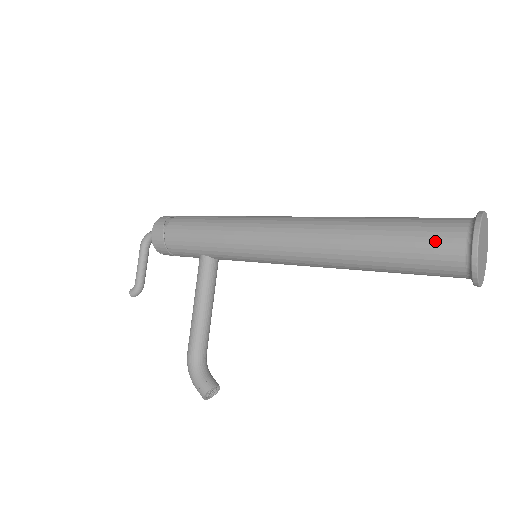
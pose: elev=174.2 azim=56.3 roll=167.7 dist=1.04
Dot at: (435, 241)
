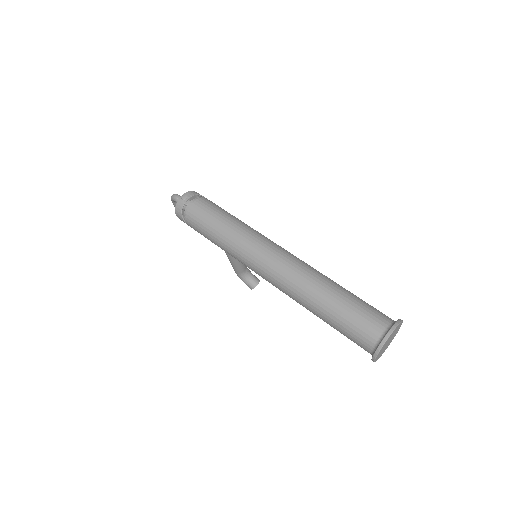
Dot at: (354, 342)
